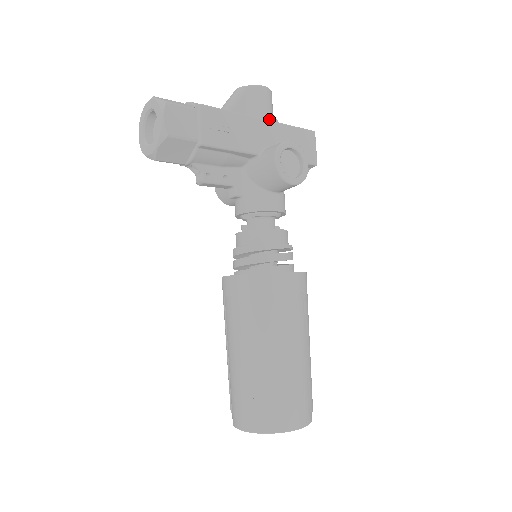
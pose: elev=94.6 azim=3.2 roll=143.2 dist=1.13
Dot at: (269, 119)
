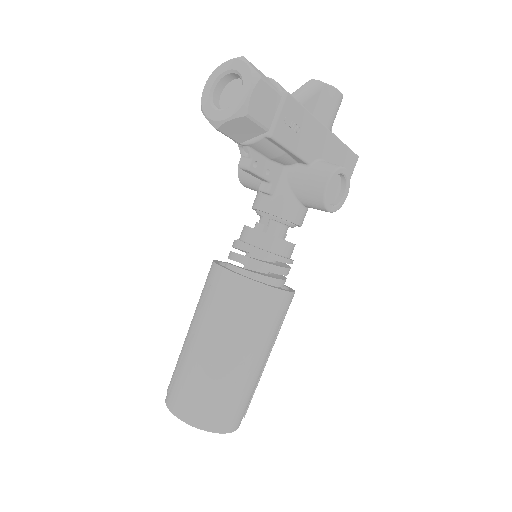
Dot at: (330, 128)
